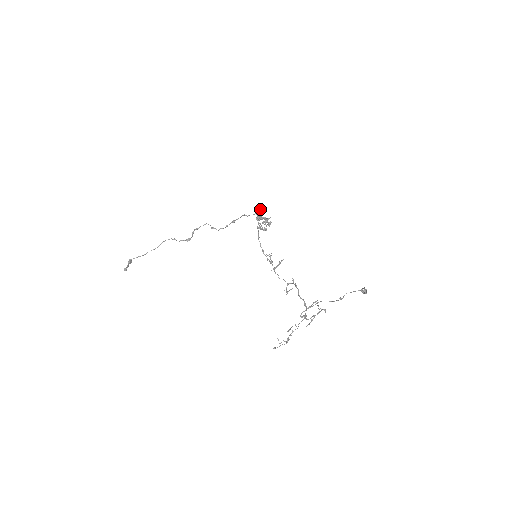
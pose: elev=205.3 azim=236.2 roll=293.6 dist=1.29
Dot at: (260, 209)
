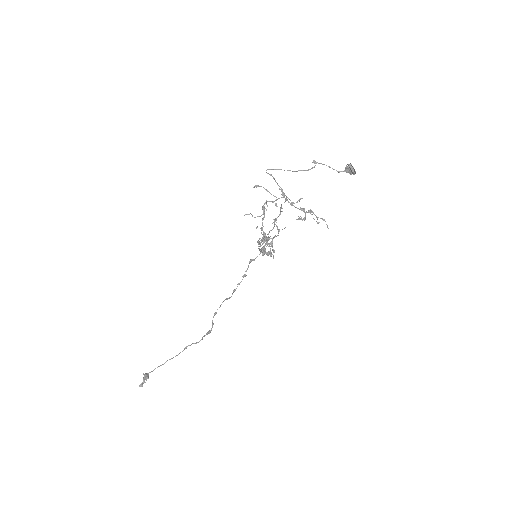
Dot at: (263, 246)
